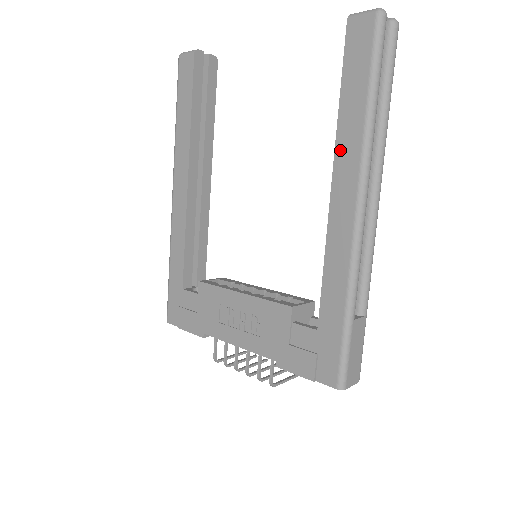
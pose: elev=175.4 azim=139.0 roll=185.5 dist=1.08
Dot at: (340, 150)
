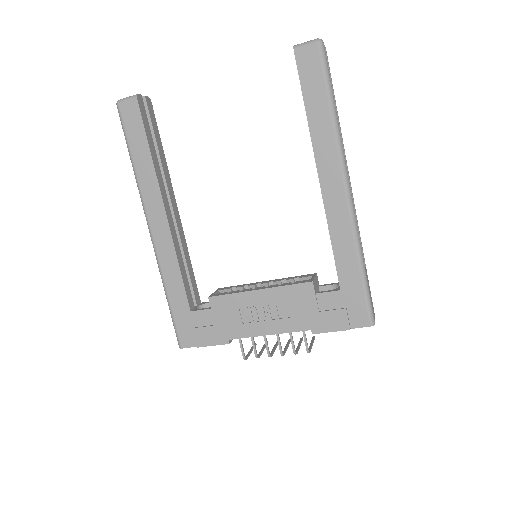
Dot at: (318, 149)
